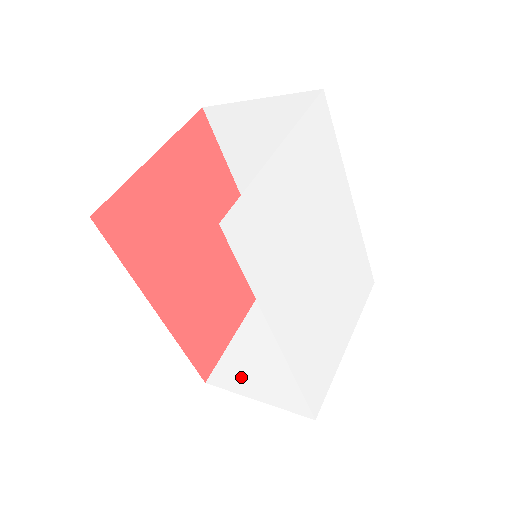
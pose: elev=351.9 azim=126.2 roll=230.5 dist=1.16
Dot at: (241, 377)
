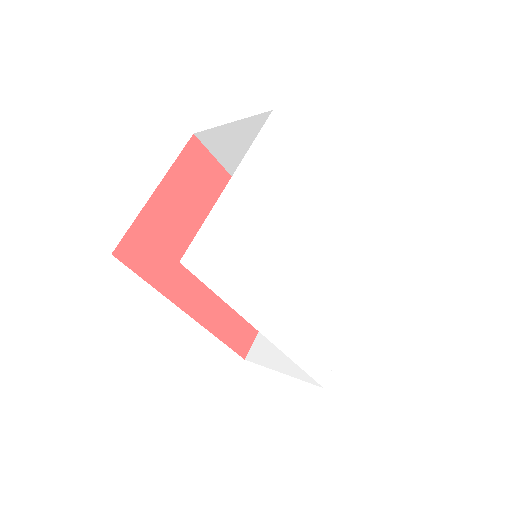
Dot at: (270, 353)
